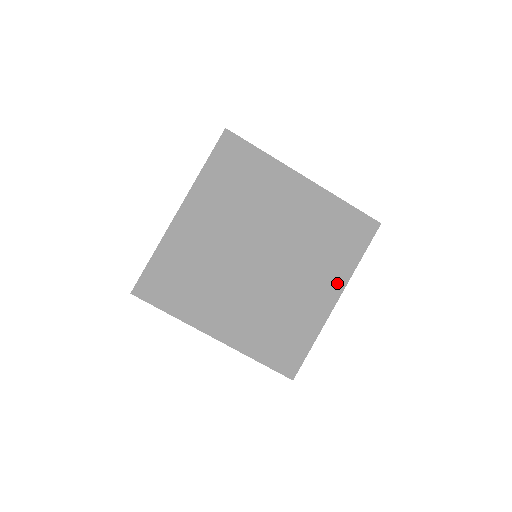
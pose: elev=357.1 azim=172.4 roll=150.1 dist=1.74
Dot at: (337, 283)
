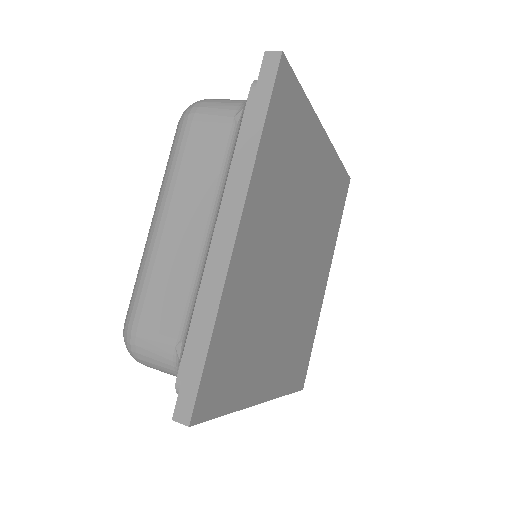
Dot at: (329, 261)
